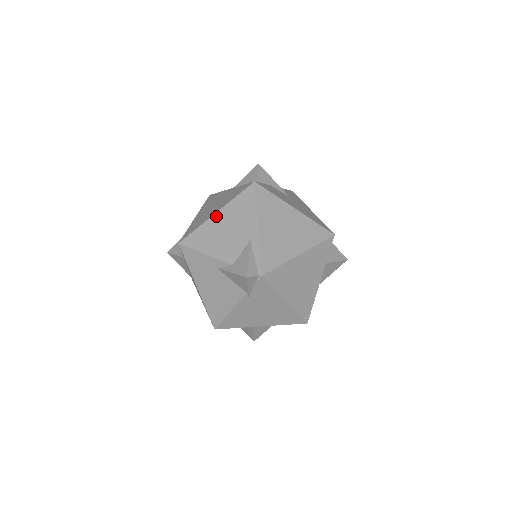
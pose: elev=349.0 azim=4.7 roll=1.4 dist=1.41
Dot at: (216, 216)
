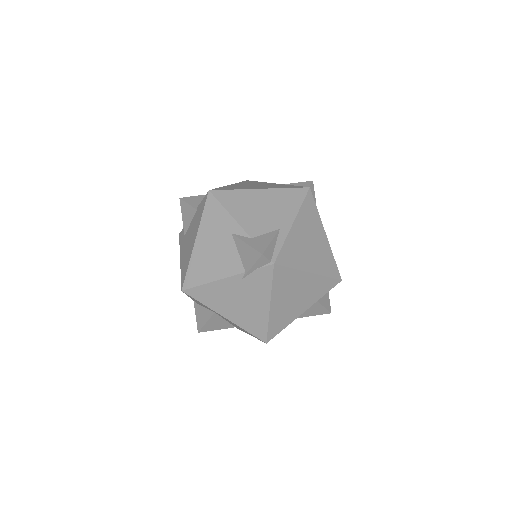
Dot at: (259, 191)
